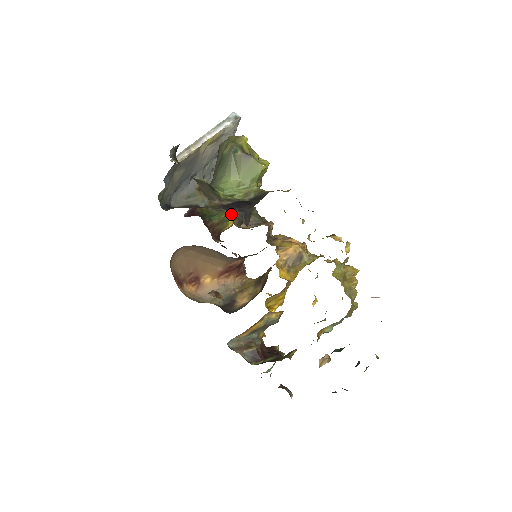
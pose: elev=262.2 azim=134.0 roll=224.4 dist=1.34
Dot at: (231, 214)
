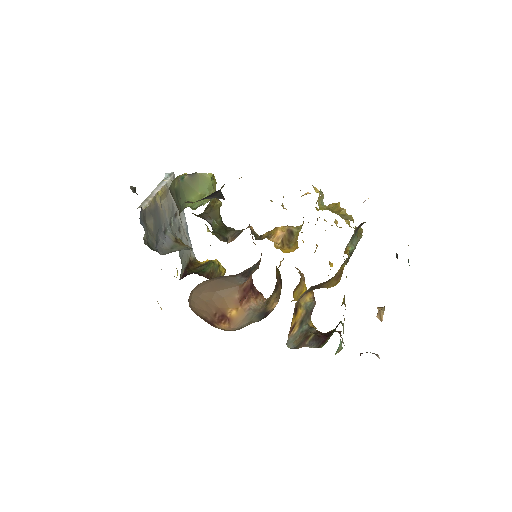
Dot at: occluded
